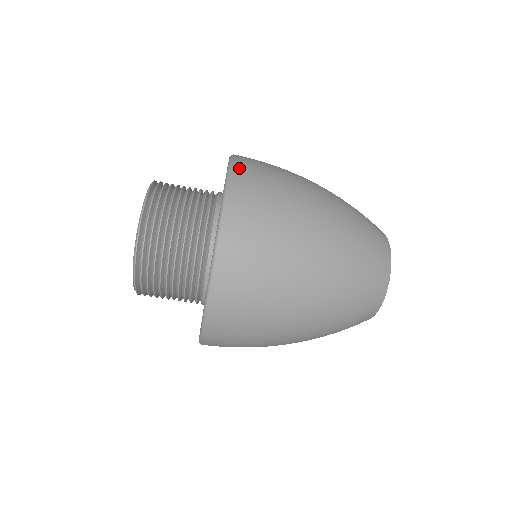
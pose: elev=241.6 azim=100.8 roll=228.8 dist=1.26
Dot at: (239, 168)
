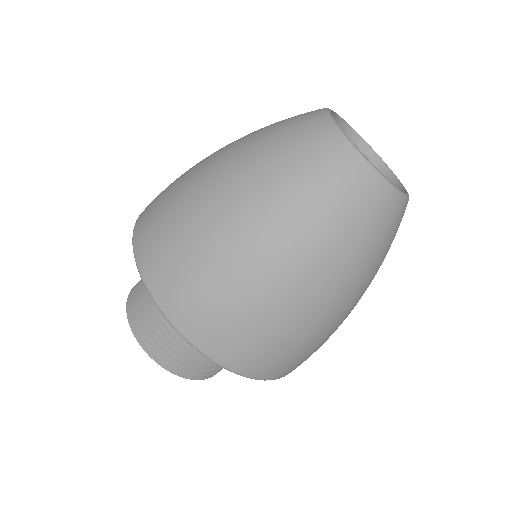
Dot at: occluded
